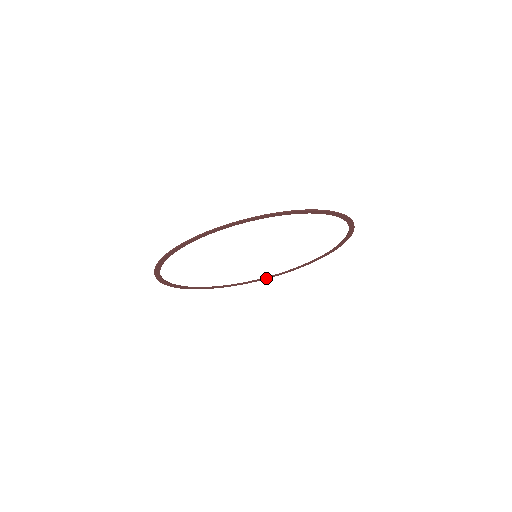
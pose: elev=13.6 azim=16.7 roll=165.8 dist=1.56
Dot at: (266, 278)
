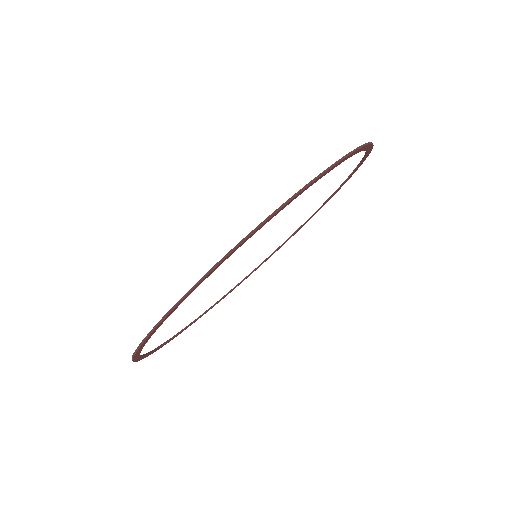
Dot at: (209, 309)
